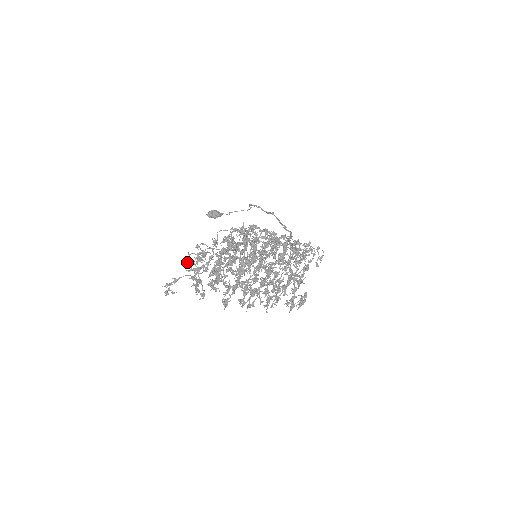
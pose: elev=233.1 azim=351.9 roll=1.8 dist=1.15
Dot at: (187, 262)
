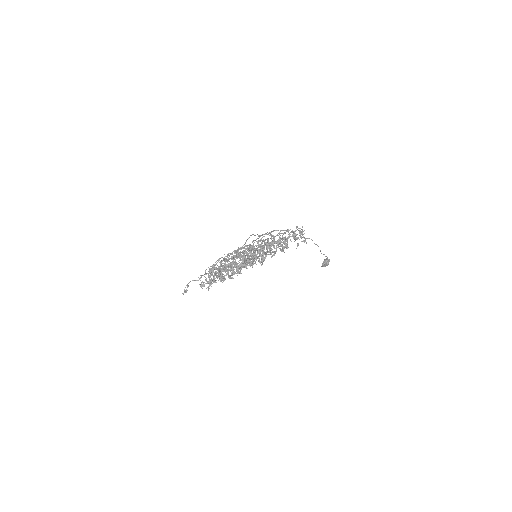
Dot at: occluded
